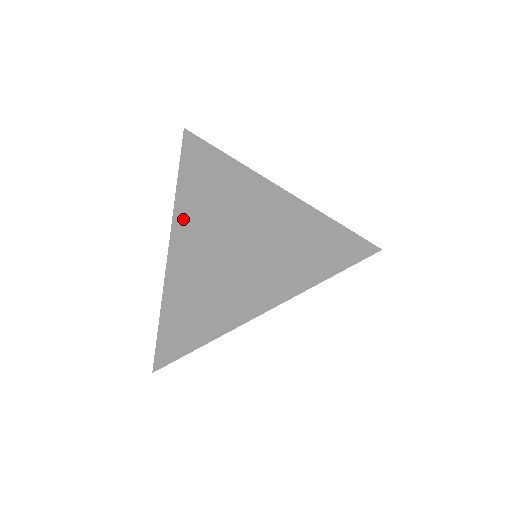
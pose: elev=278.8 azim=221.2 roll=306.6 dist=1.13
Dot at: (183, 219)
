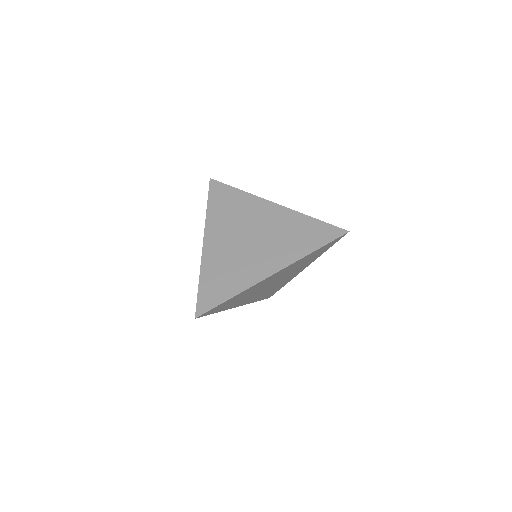
Dot at: (214, 226)
